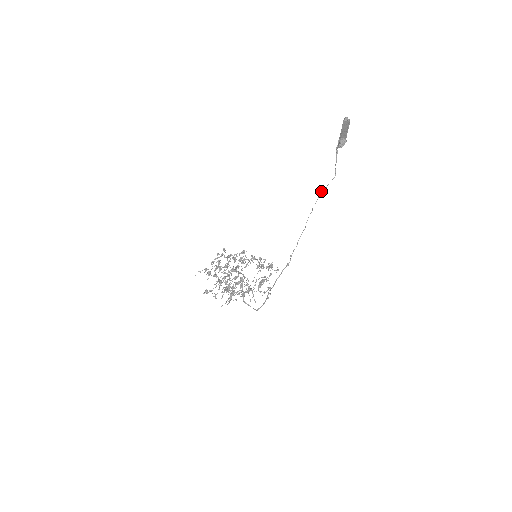
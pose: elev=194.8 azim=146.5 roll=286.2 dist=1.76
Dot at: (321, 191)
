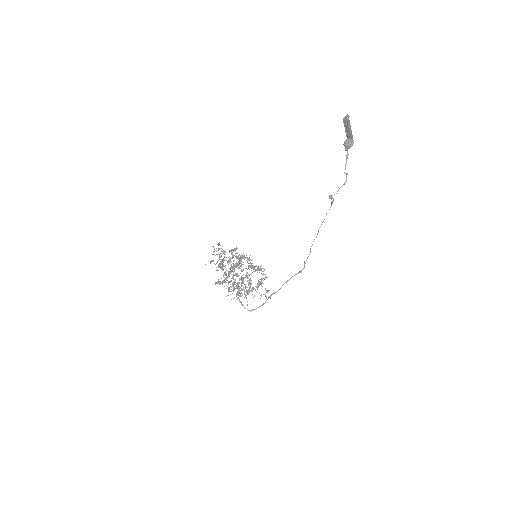
Dot at: (332, 197)
